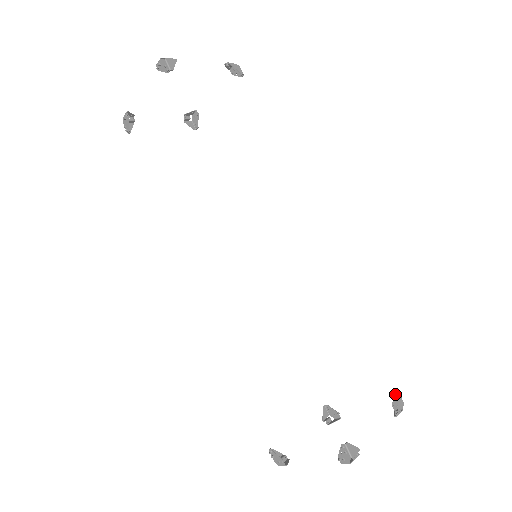
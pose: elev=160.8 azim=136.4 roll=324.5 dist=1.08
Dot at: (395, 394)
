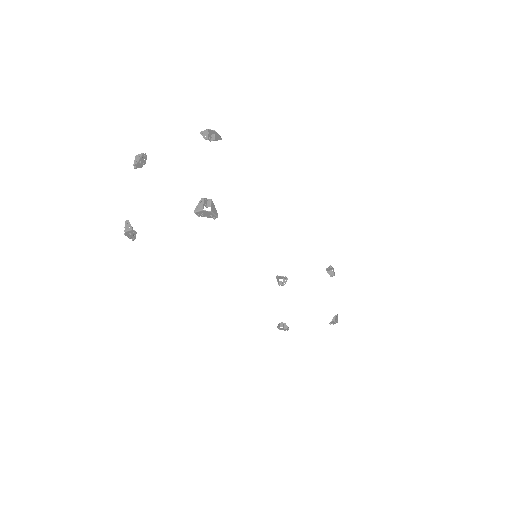
Dot at: (329, 267)
